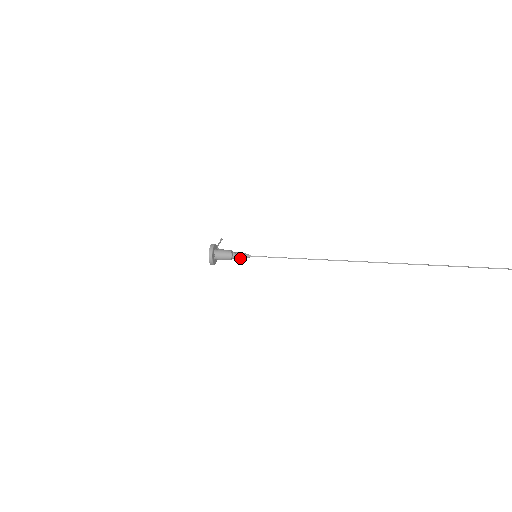
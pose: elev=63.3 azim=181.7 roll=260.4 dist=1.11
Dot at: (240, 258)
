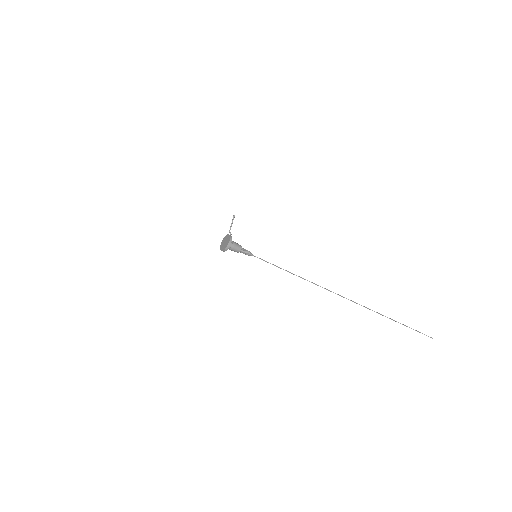
Dot at: occluded
